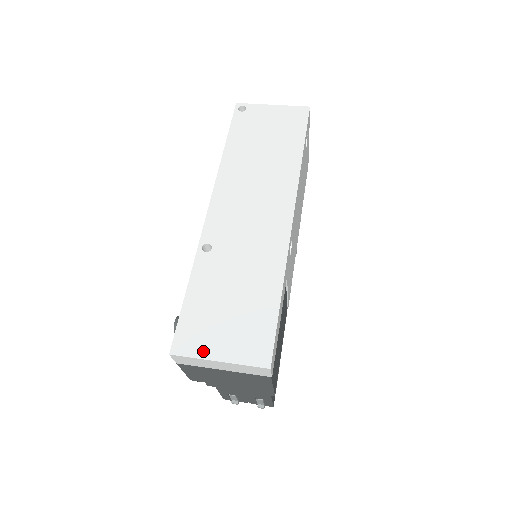
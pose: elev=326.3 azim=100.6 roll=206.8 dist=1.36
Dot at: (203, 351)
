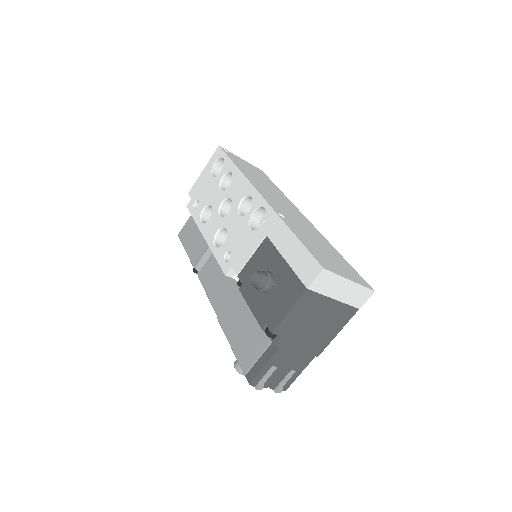
Dot at: (338, 272)
